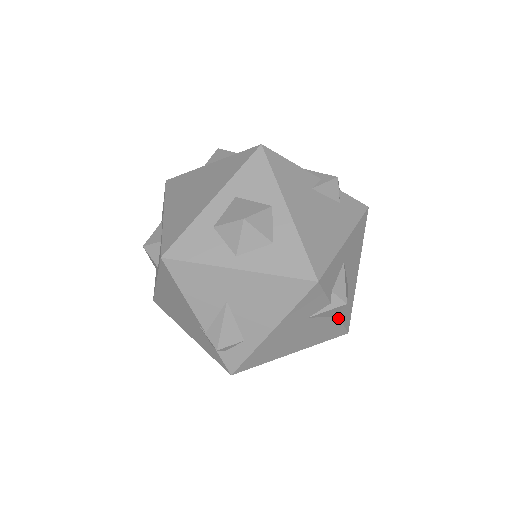
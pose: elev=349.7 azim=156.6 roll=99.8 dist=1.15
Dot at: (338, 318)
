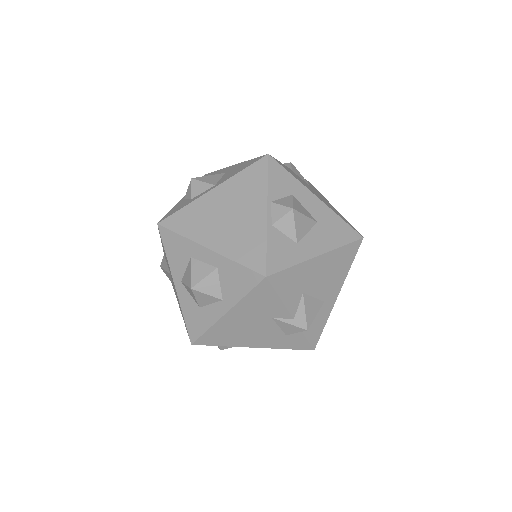
Dot at: occluded
